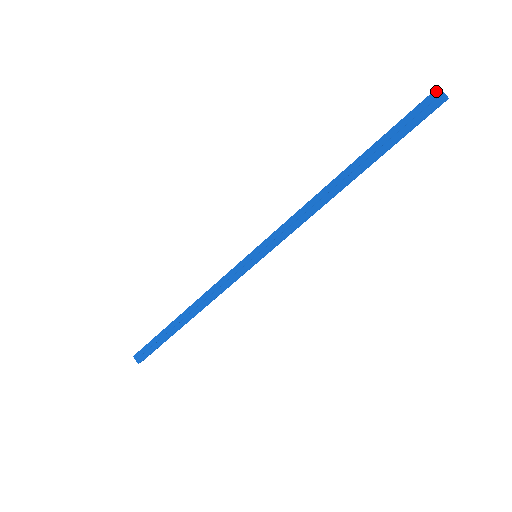
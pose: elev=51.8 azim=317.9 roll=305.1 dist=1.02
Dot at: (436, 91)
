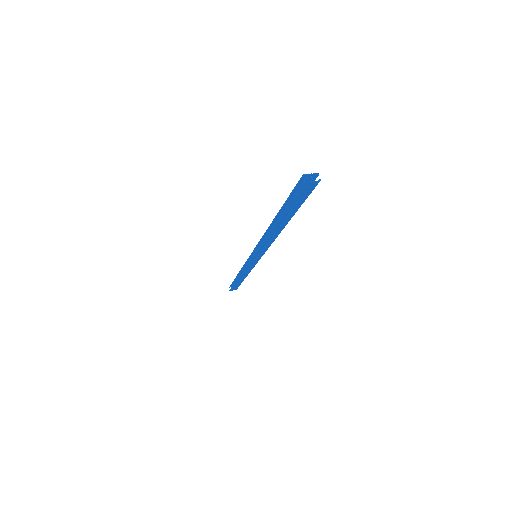
Dot at: (305, 184)
